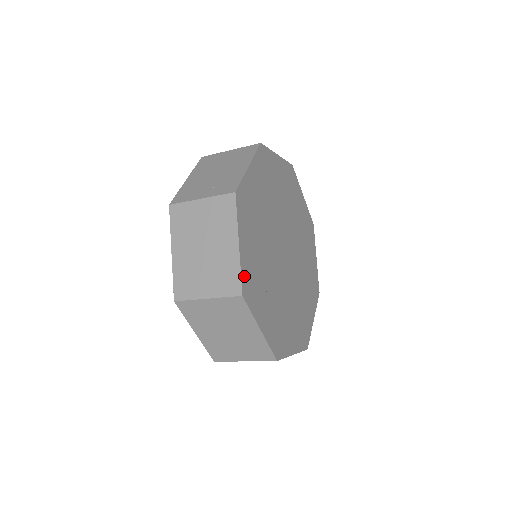
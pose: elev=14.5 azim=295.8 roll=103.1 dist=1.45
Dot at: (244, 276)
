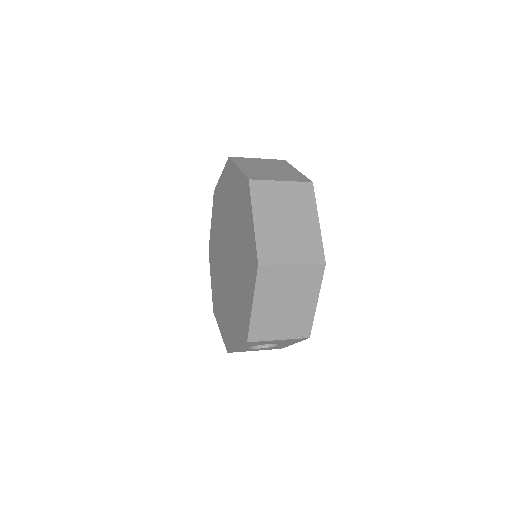
Dot at: occluded
